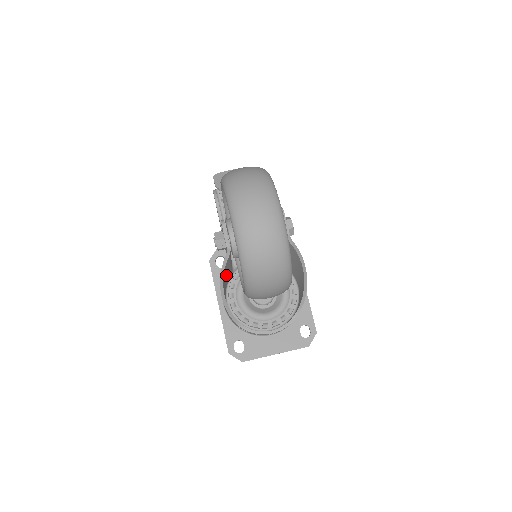
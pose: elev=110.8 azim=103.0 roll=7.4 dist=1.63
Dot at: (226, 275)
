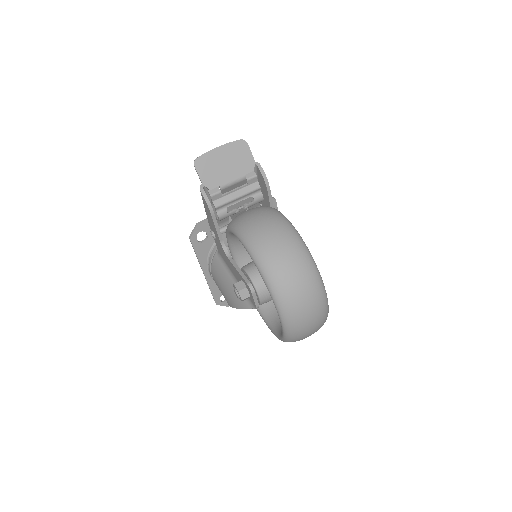
Dot at: (230, 284)
